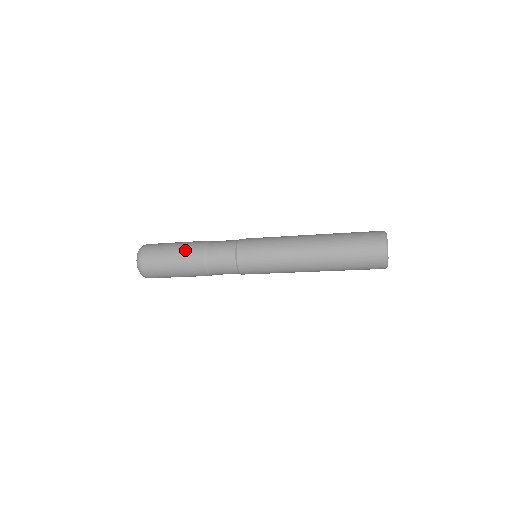
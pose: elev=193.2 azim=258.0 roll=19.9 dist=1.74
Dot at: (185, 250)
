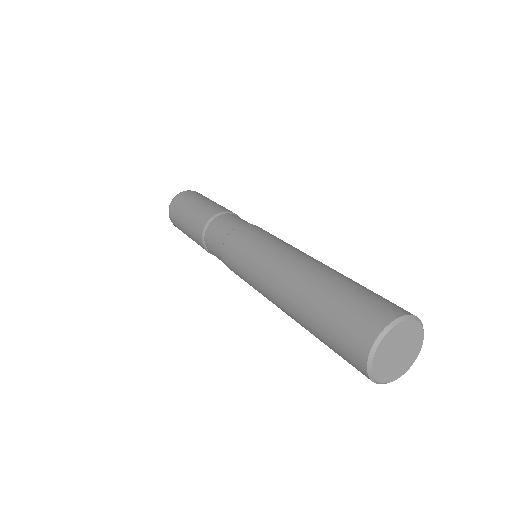
Dot at: (191, 224)
